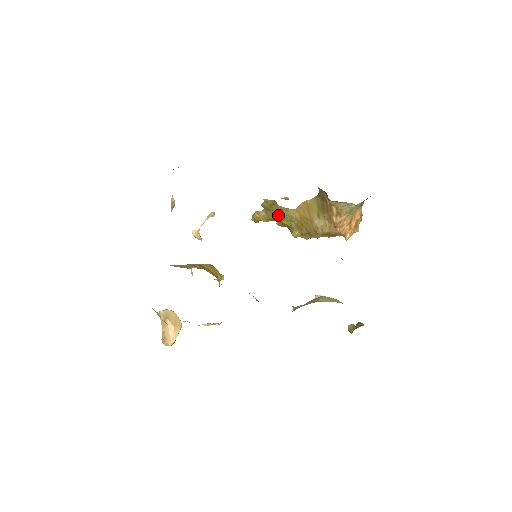
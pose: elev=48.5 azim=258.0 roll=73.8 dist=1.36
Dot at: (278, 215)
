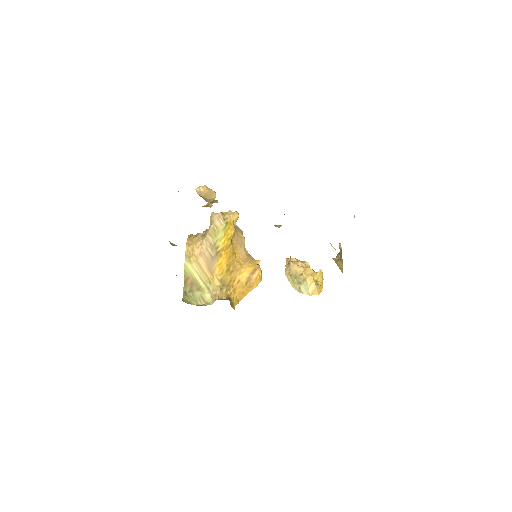
Dot at: occluded
